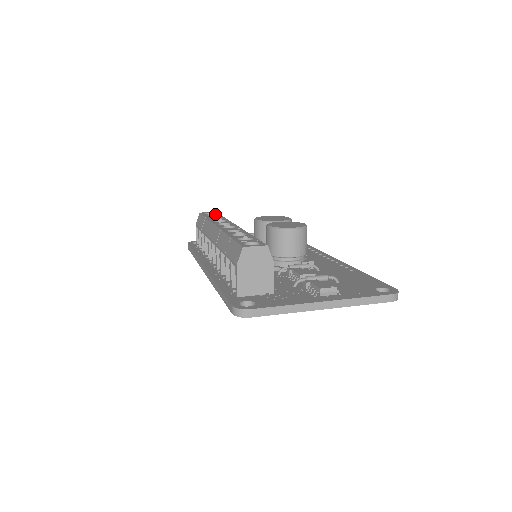
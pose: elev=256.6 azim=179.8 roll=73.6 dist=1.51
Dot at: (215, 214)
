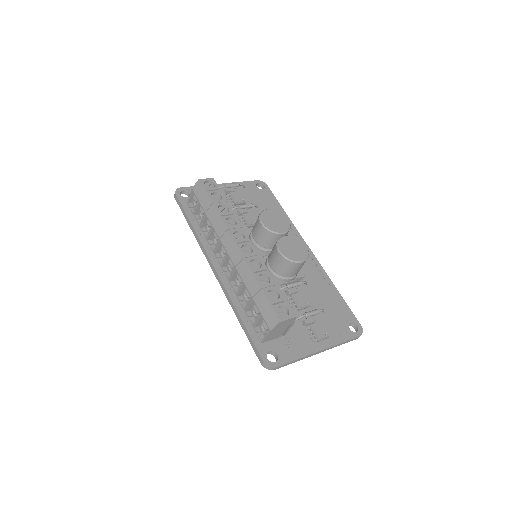
Dot at: (217, 190)
